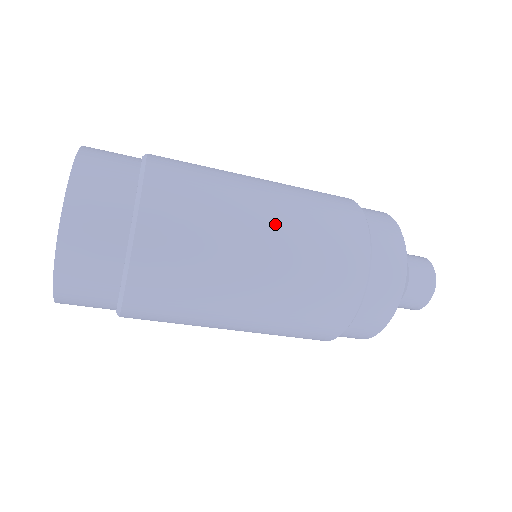
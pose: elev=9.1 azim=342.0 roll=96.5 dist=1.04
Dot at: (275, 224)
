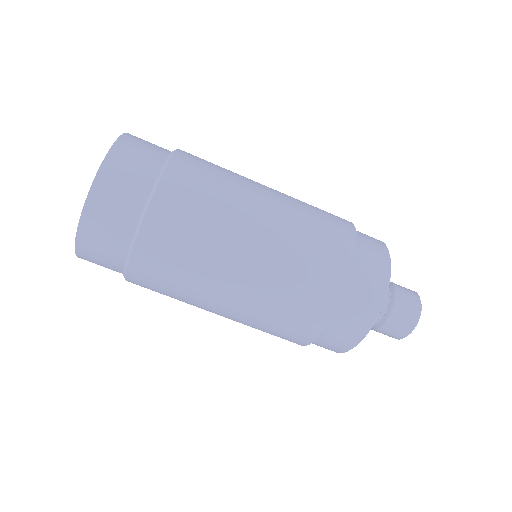
Dot at: (255, 266)
